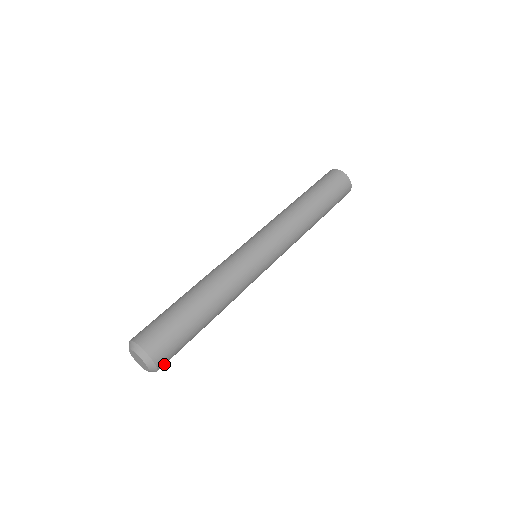
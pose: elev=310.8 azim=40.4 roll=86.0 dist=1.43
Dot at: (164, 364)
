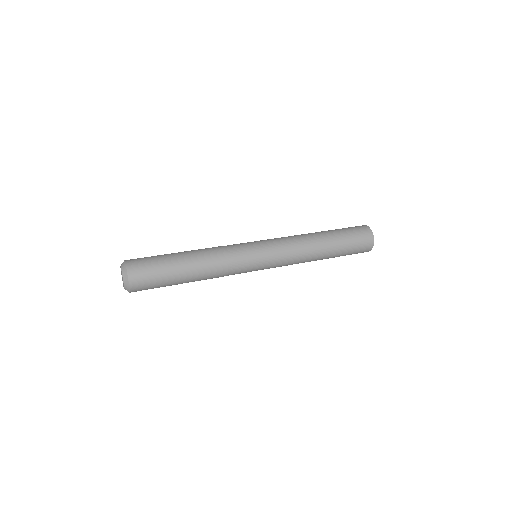
Dot at: (136, 275)
